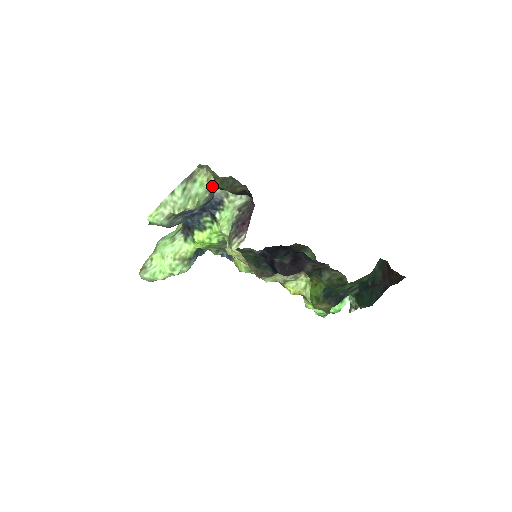
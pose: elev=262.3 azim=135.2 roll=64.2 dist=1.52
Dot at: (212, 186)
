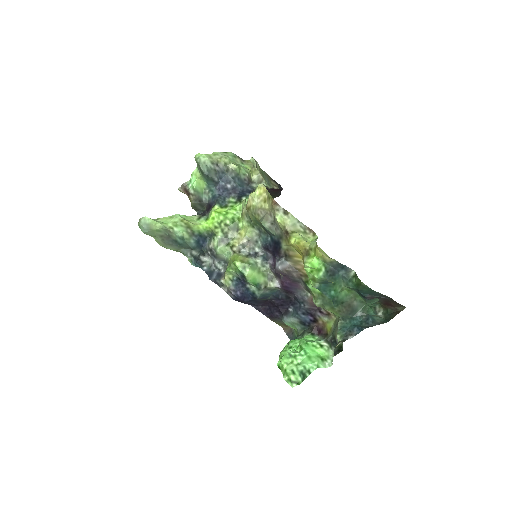
Dot at: (250, 179)
